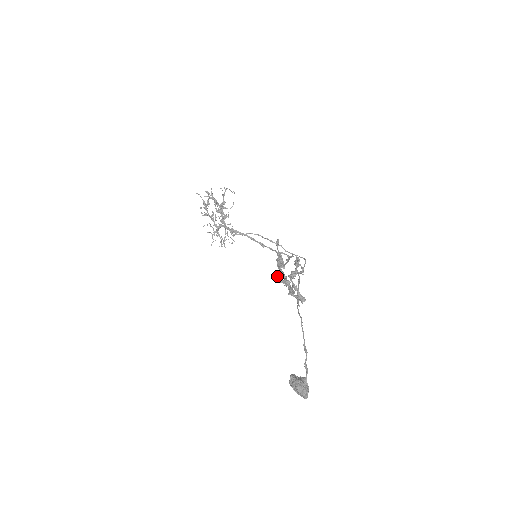
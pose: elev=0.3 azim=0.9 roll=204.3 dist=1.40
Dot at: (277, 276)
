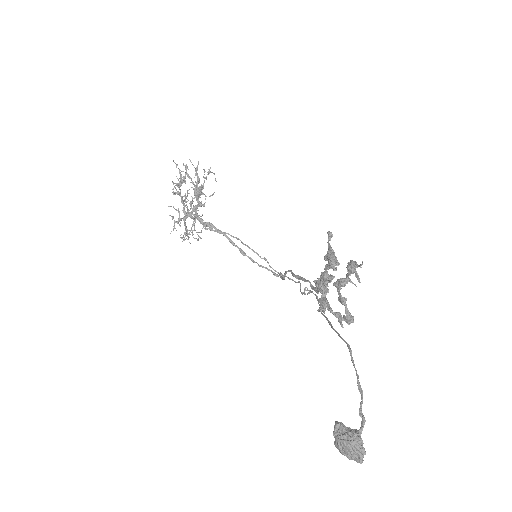
Dot at: (330, 277)
